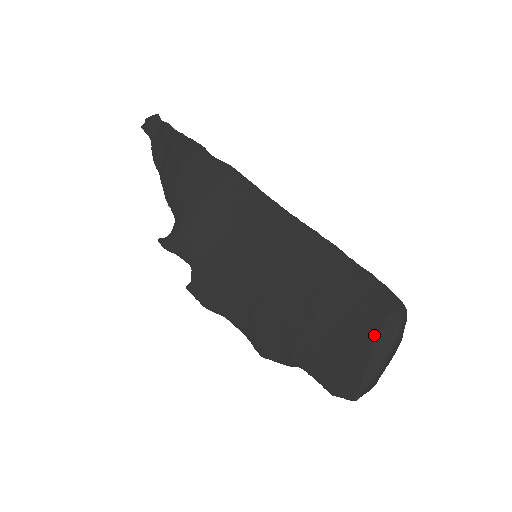
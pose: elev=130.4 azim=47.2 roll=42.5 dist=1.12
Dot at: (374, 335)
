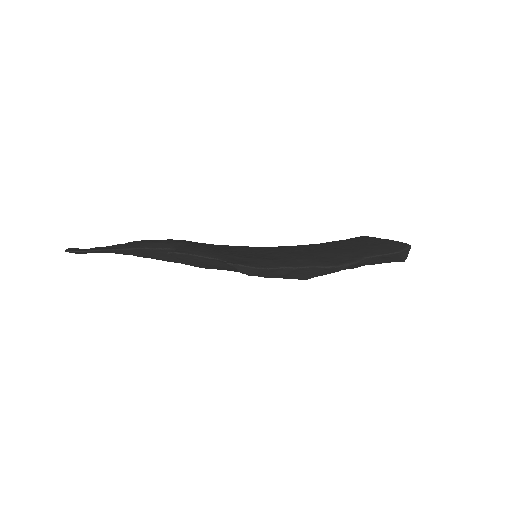
Dot at: (370, 238)
